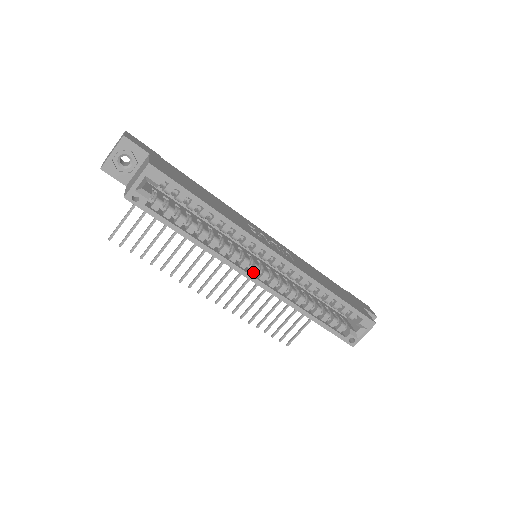
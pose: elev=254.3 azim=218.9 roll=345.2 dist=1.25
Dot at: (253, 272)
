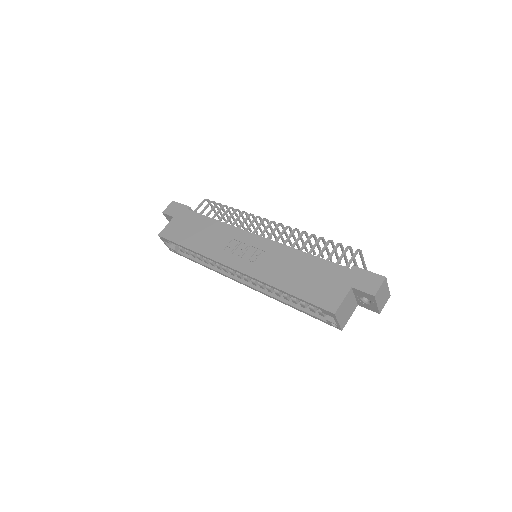
Dot at: (239, 277)
